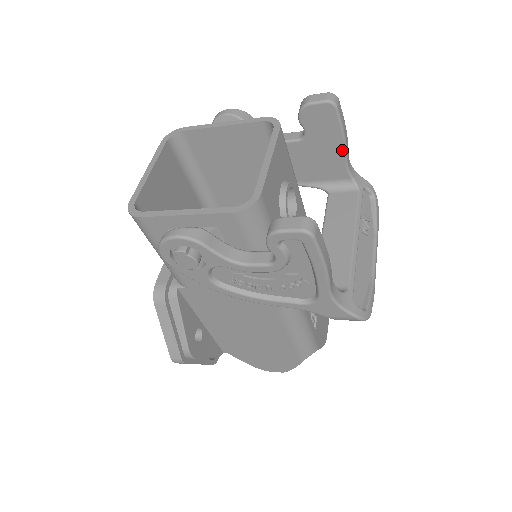
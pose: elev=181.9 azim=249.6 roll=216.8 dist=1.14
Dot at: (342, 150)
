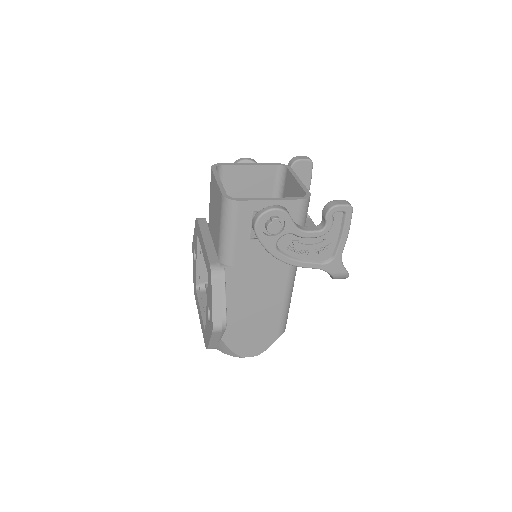
Dot at: occluded
